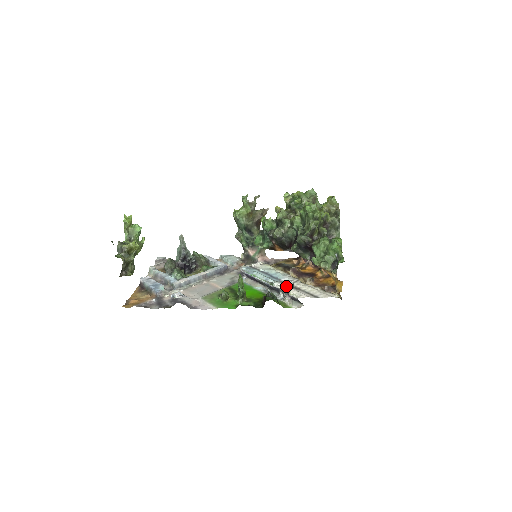
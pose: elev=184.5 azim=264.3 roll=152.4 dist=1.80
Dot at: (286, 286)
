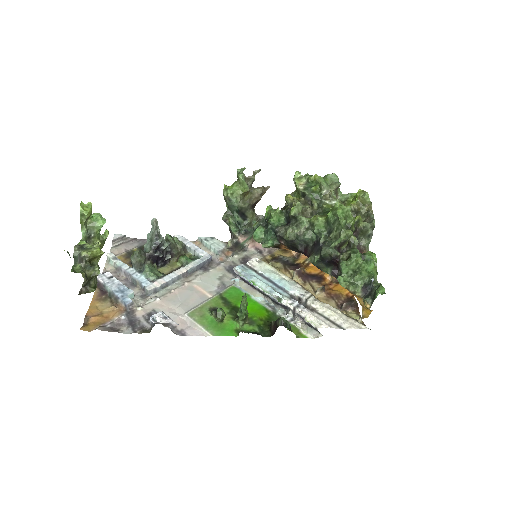
Dot at: (299, 306)
